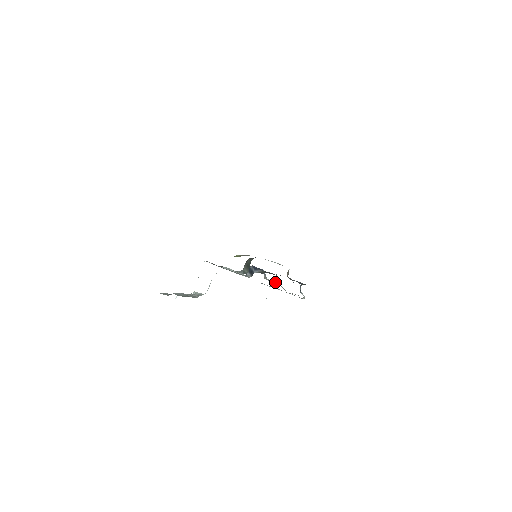
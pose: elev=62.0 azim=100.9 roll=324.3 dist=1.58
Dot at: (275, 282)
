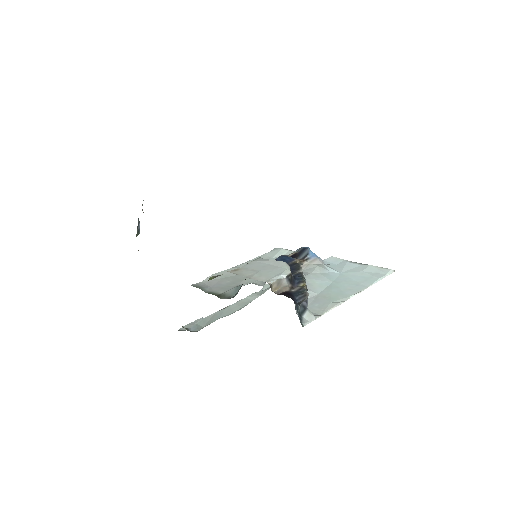
Dot at: occluded
